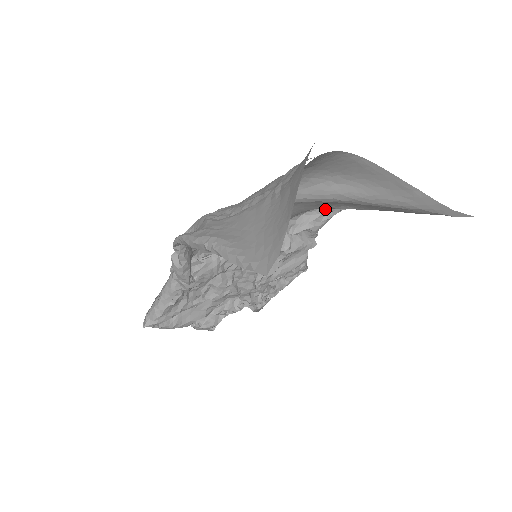
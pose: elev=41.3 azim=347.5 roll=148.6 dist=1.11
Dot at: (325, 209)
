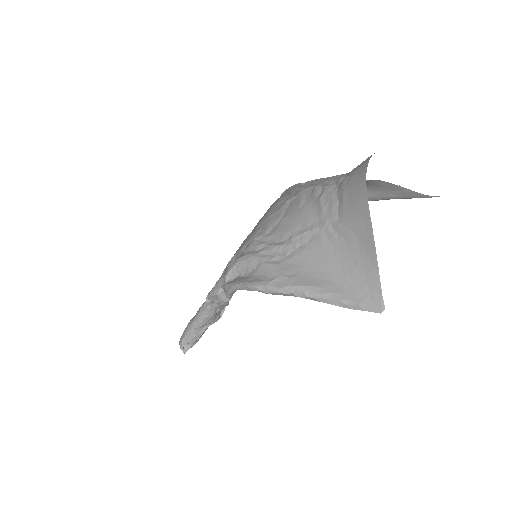
Dot at: occluded
